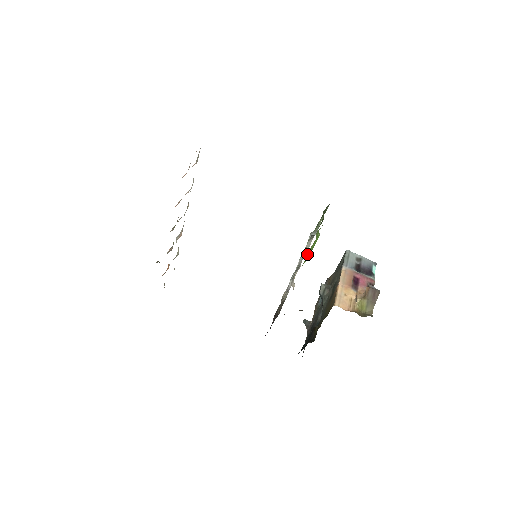
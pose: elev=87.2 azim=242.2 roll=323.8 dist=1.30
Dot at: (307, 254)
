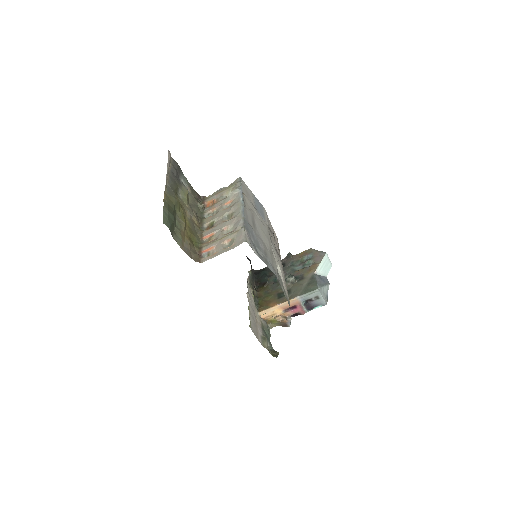
Dot at: occluded
